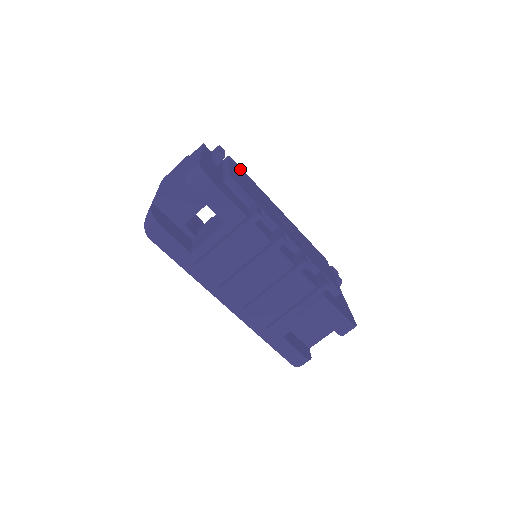
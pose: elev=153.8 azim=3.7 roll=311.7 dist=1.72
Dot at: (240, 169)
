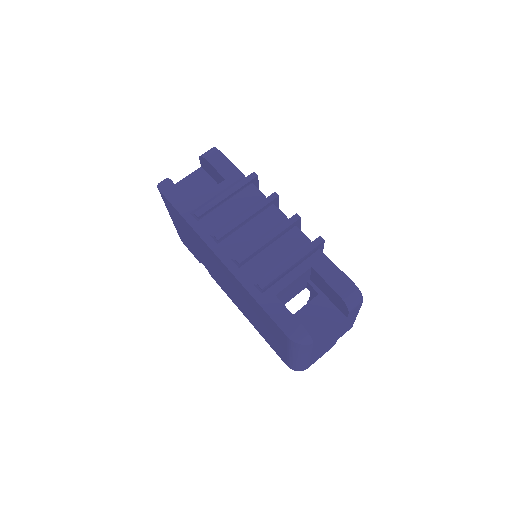
Dot at: occluded
